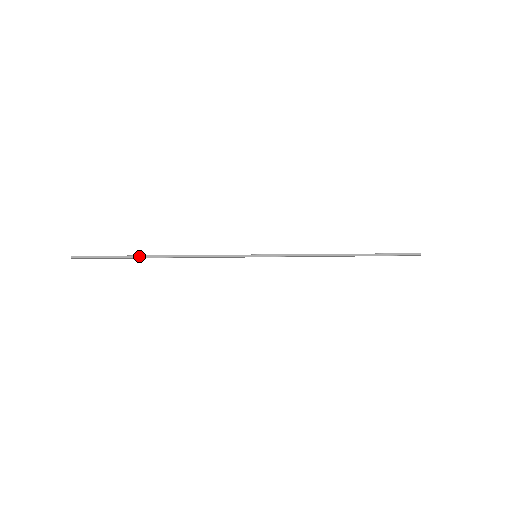
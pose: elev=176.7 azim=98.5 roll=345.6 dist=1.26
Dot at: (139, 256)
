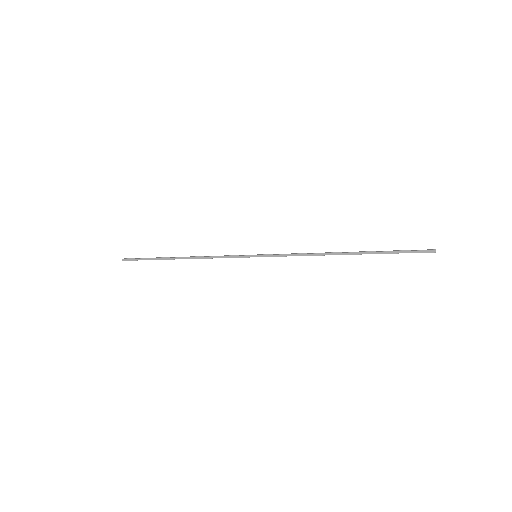
Dot at: (165, 258)
